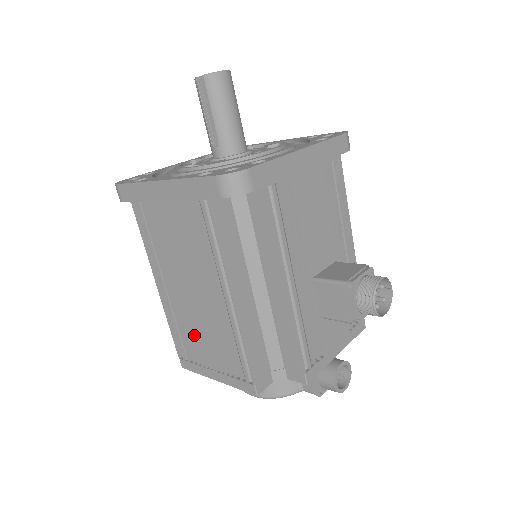
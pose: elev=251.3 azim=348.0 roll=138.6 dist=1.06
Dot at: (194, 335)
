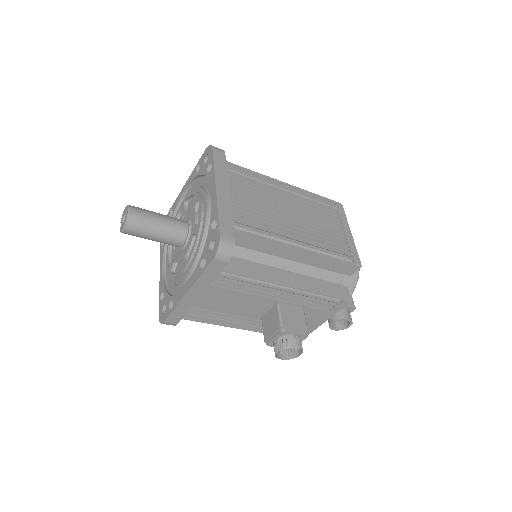
Dot at: occluded
